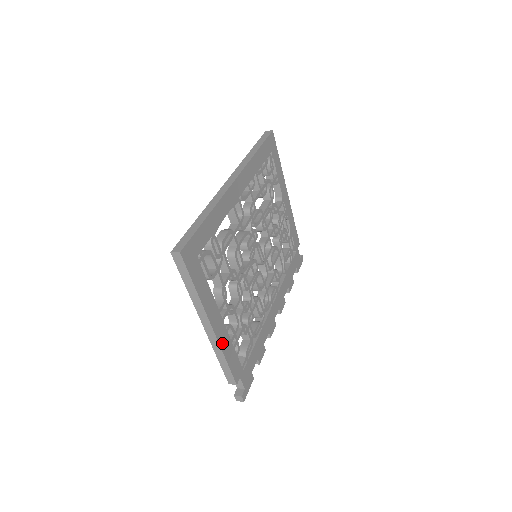
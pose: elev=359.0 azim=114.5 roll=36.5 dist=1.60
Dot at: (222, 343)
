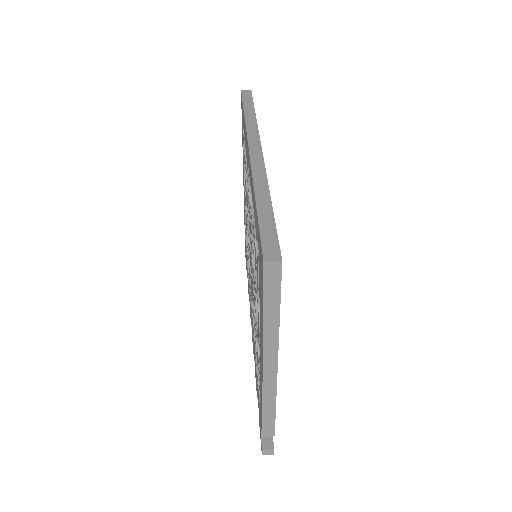
Dot at: occluded
